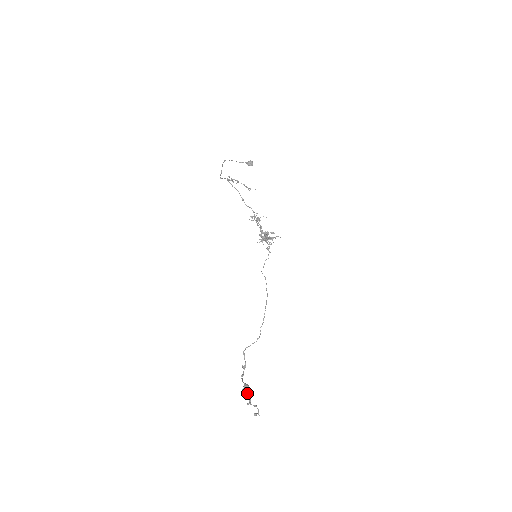
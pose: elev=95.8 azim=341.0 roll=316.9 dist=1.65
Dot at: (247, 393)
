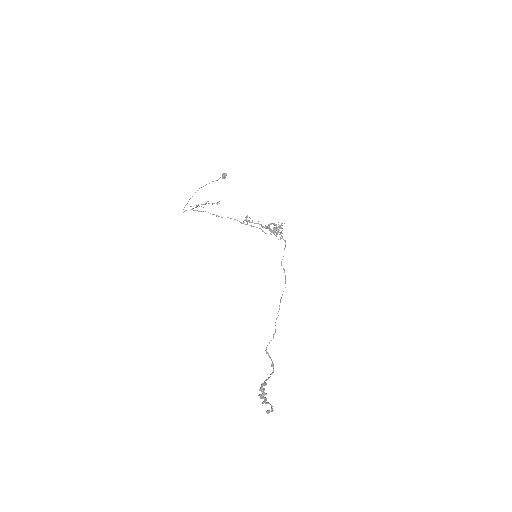
Dot at: (262, 392)
